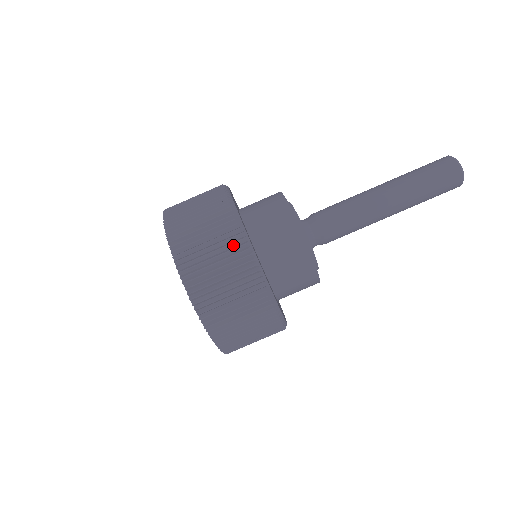
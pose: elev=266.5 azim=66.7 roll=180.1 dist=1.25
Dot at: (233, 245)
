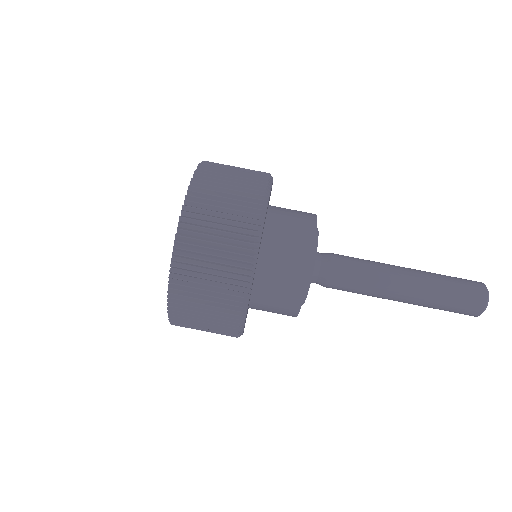
Dot at: (249, 205)
